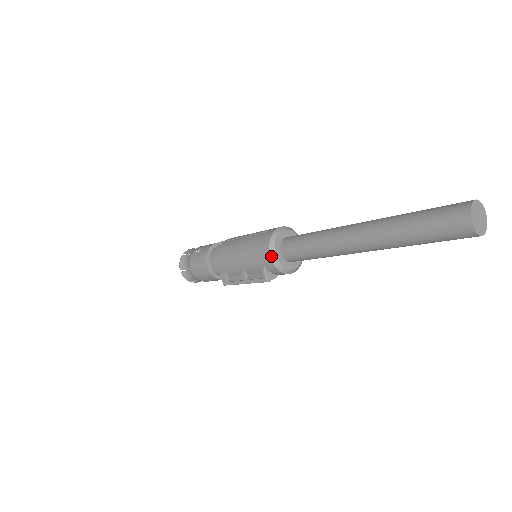
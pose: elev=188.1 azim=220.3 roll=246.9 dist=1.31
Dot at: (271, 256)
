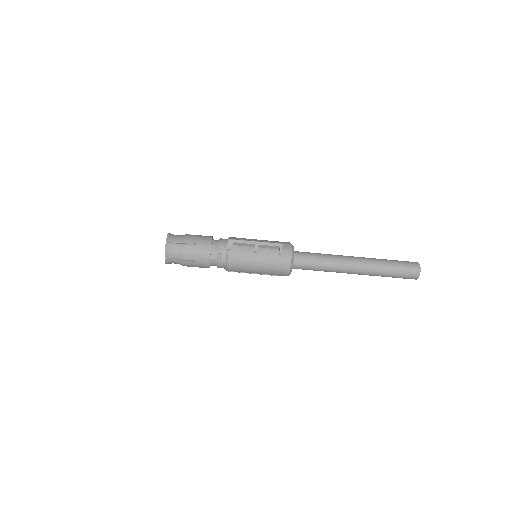
Dot at: occluded
